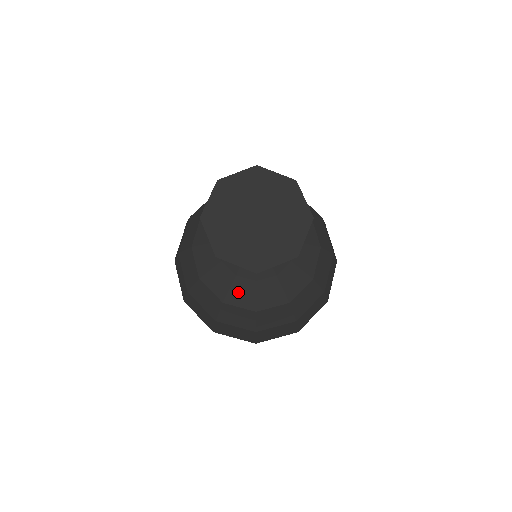
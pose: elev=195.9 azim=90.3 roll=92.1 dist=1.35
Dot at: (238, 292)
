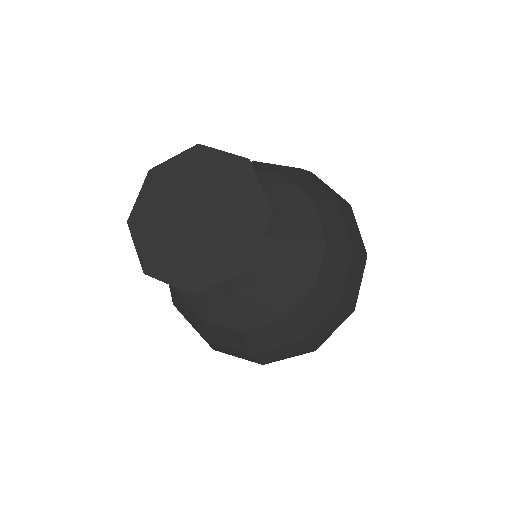
Dot at: (216, 308)
